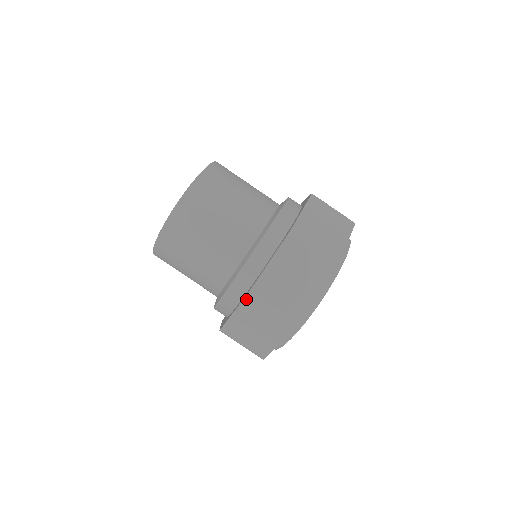
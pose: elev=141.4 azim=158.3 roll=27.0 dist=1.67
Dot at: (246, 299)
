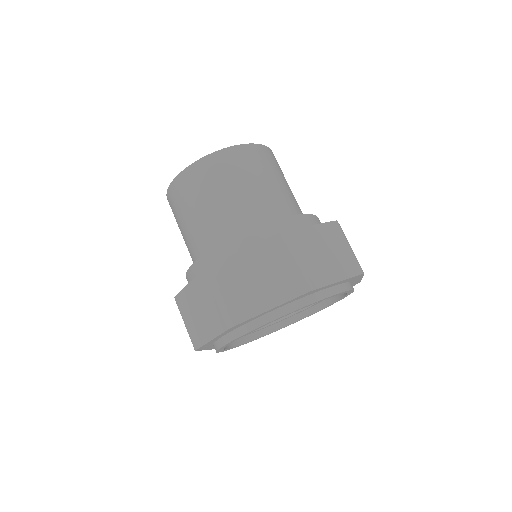
Dot at: (203, 273)
